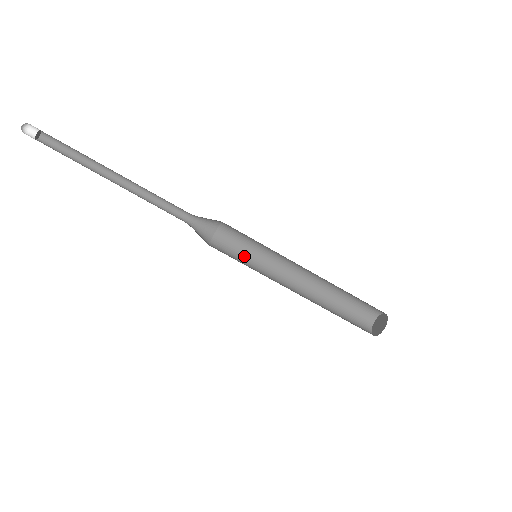
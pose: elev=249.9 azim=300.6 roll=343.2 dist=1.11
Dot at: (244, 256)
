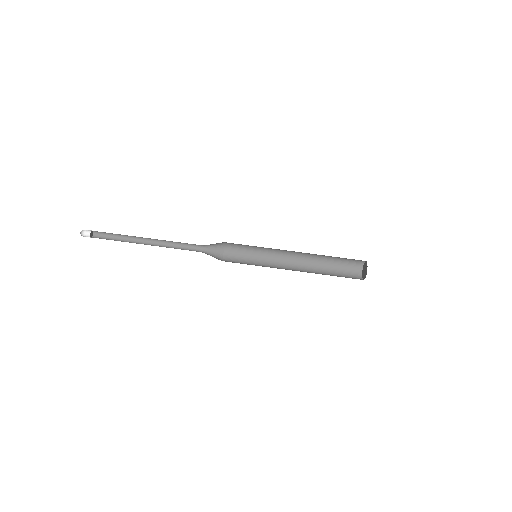
Dot at: (250, 257)
